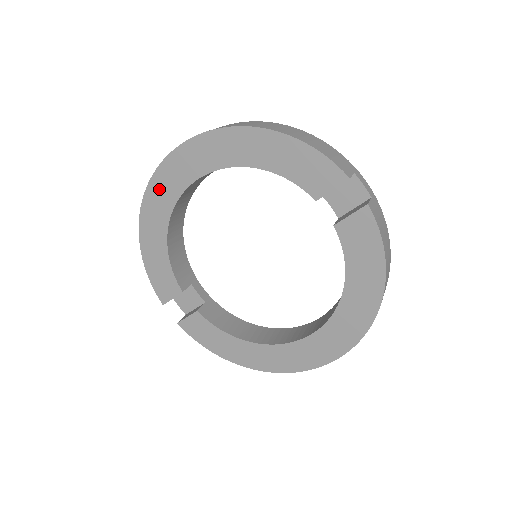
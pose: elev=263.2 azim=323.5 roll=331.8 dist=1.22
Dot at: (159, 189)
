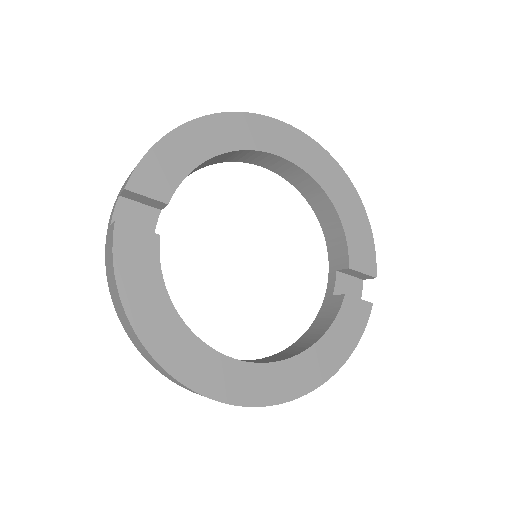
Dot at: (256, 127)
